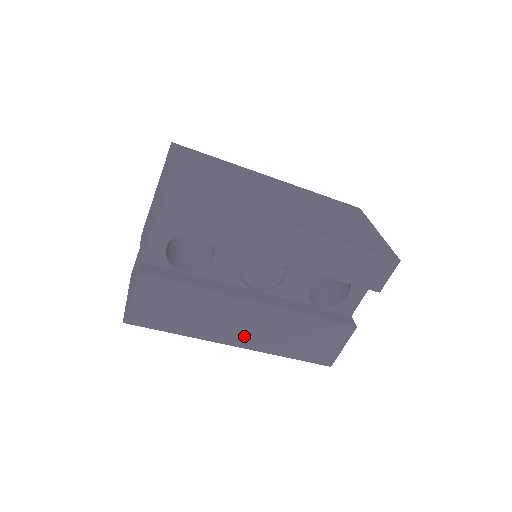
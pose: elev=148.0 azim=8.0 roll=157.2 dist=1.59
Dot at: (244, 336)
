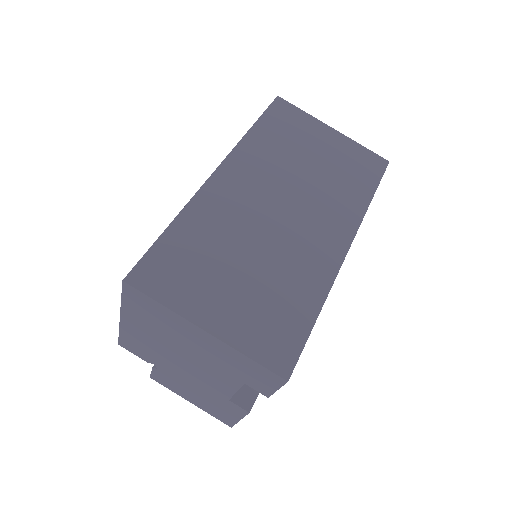
Dot at: occluded
